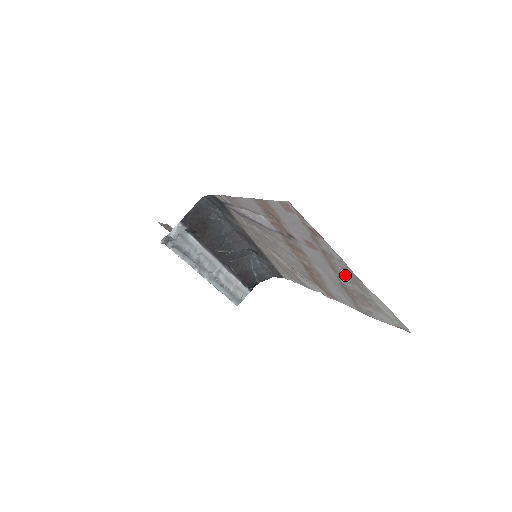
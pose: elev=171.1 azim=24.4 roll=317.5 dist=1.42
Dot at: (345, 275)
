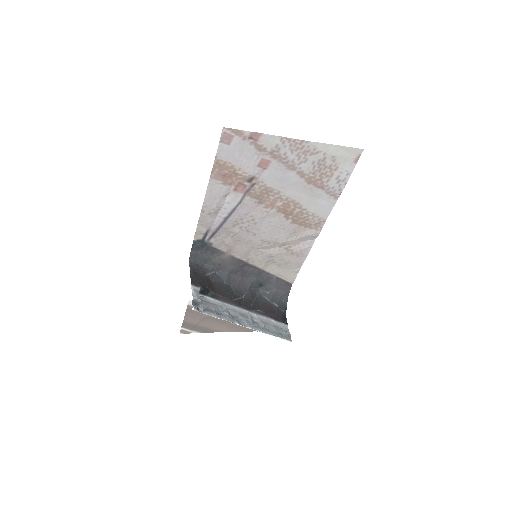
Dot at: (297, 157)
